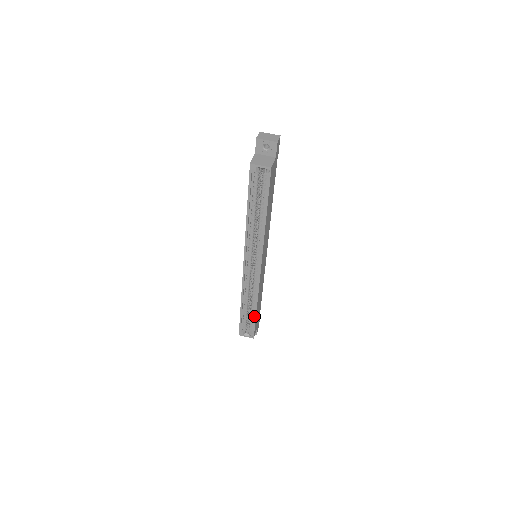
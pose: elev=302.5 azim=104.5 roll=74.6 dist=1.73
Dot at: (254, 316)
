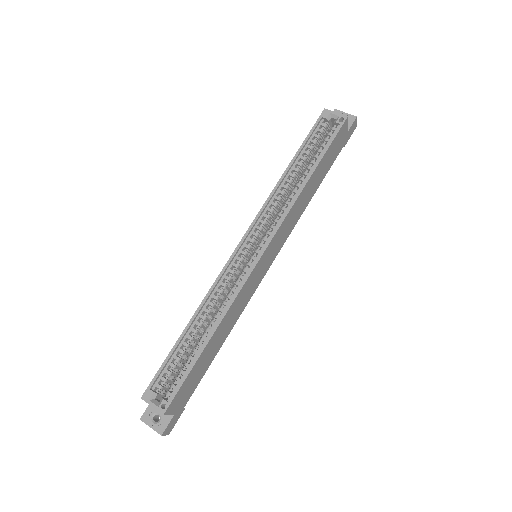
Dot at: (197, 354)
